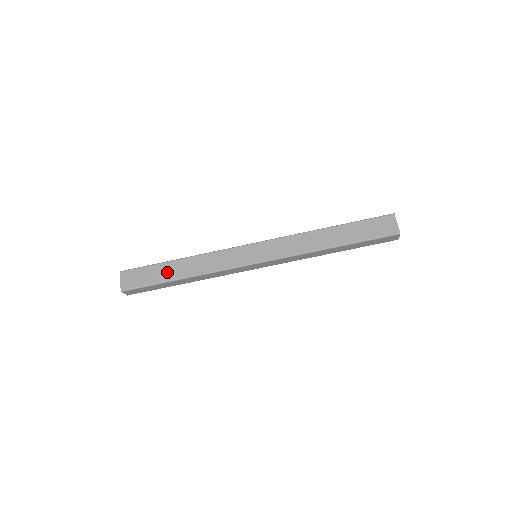
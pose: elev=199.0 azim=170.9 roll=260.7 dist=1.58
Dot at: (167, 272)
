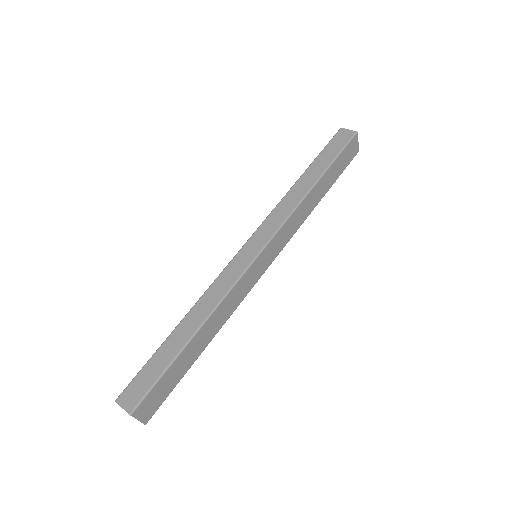
Dot at: (189, 358)
